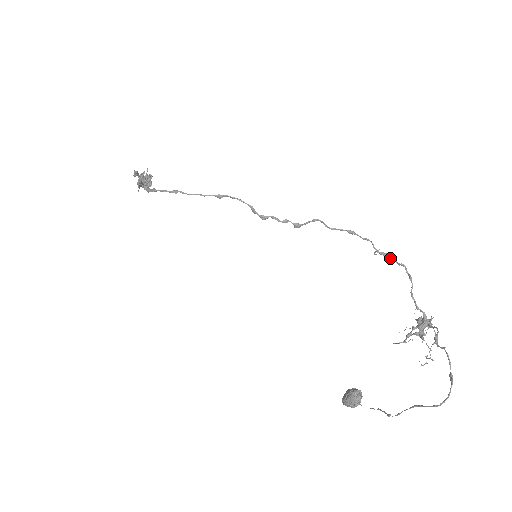
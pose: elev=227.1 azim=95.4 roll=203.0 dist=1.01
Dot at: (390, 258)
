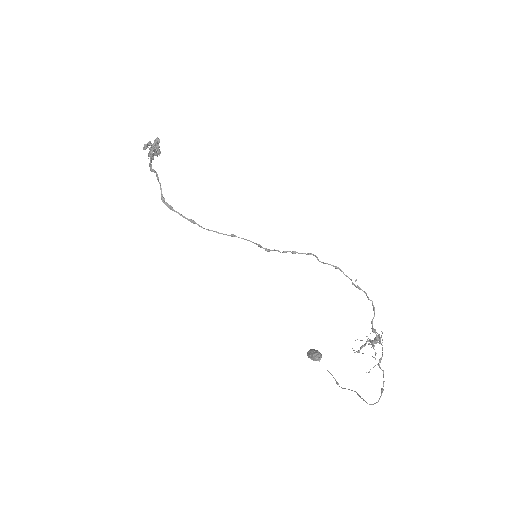
Dot at: occluded
